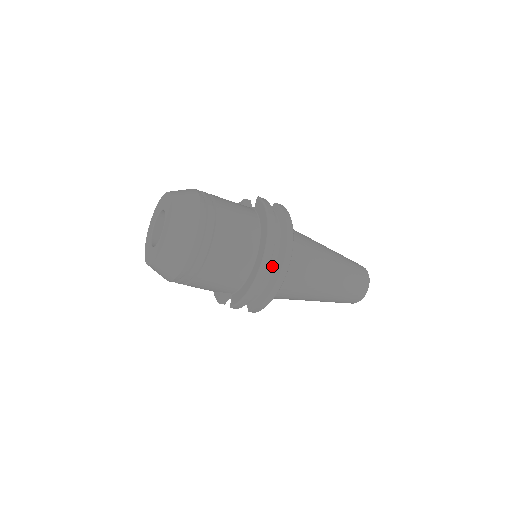
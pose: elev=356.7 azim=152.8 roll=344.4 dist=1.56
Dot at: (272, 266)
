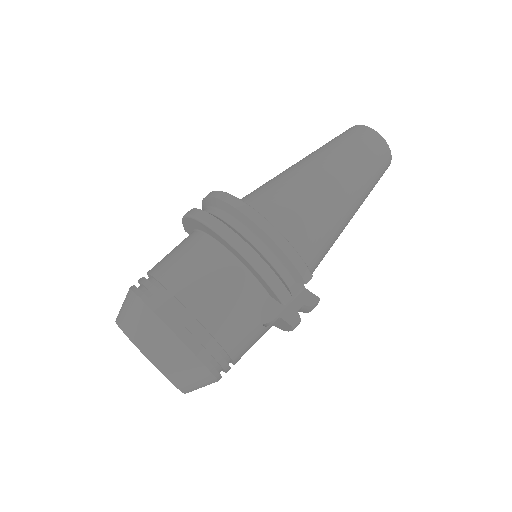
Dot at: (237, 225)
